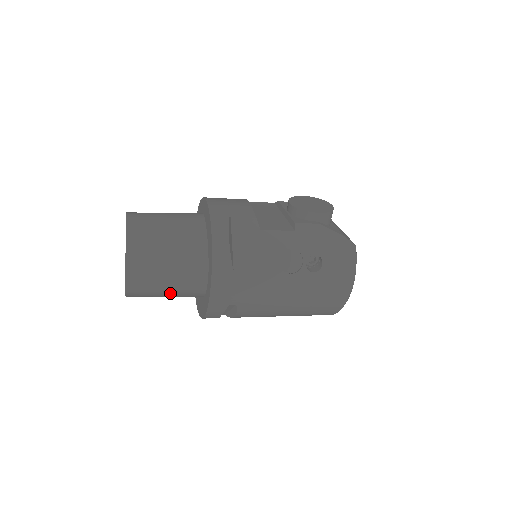
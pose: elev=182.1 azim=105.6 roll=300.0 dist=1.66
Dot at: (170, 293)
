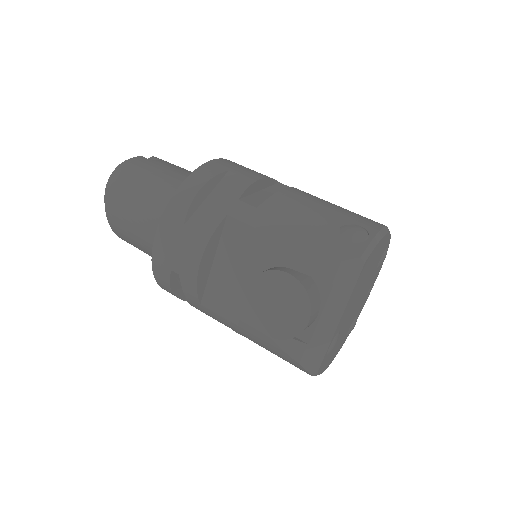
Dot at: occluded
